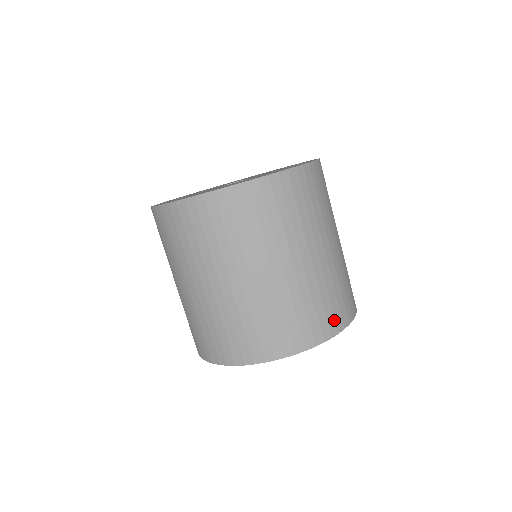
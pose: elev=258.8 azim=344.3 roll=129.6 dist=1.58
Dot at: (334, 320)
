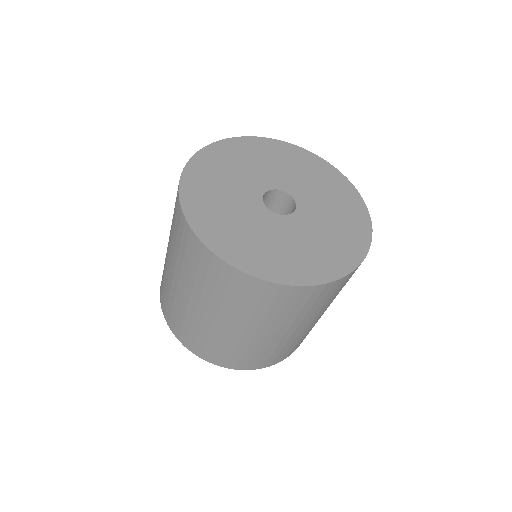
Dot at: (256, 364)
